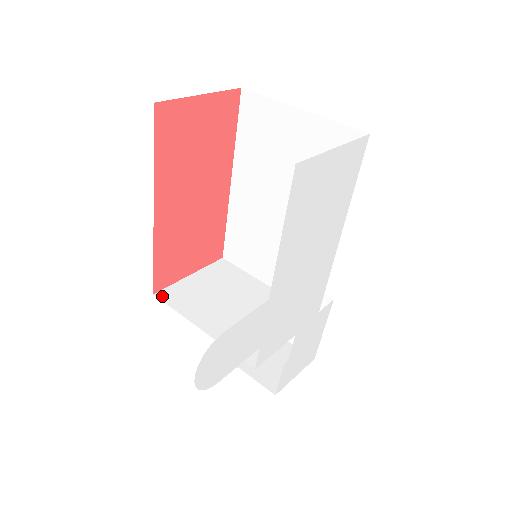
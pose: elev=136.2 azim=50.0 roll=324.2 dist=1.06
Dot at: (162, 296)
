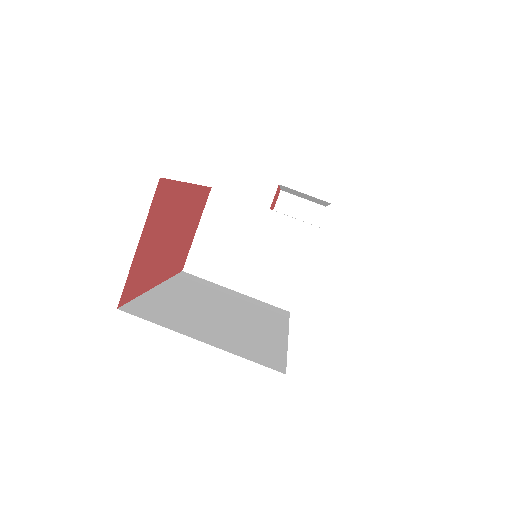
Dot at: (190, 270)
